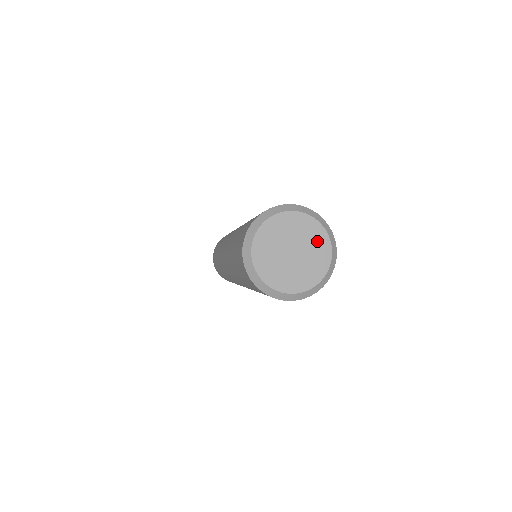
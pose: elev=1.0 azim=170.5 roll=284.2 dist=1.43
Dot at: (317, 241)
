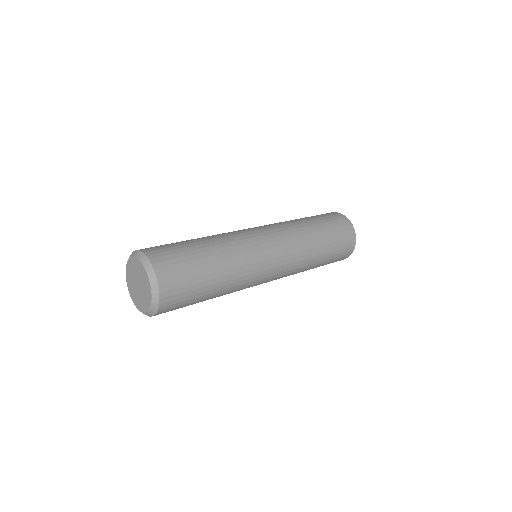
Dot at: (146, 299)
